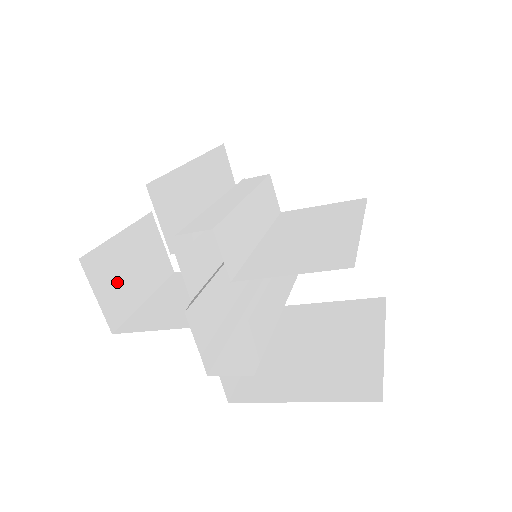
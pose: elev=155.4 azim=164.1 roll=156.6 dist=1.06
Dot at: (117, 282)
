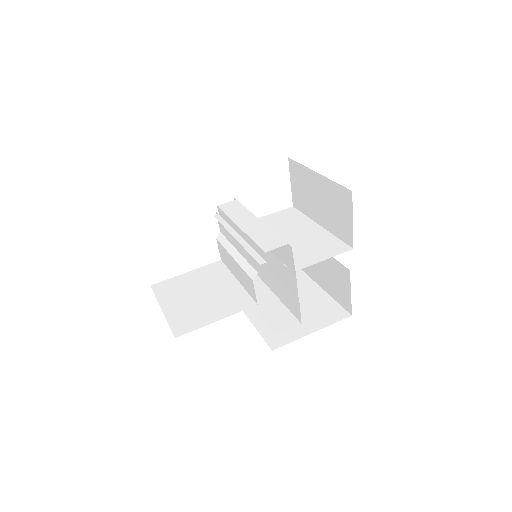
Dot at: occluded
